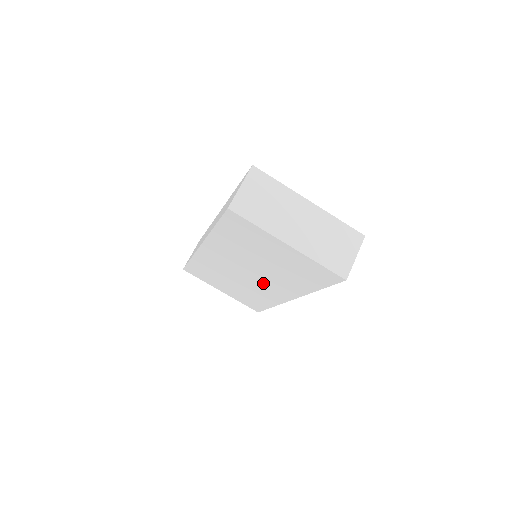
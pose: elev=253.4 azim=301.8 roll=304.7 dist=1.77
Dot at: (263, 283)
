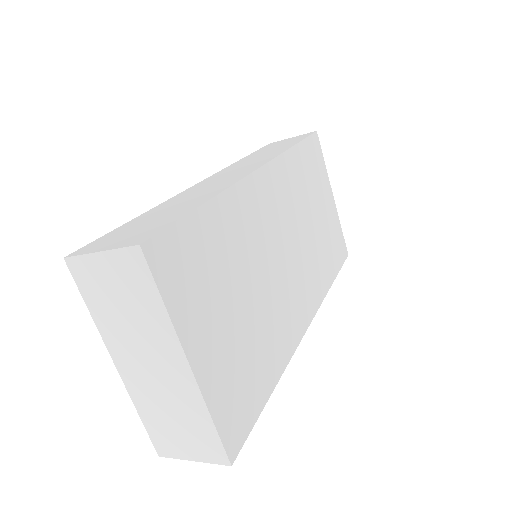
Dot at: occluded
